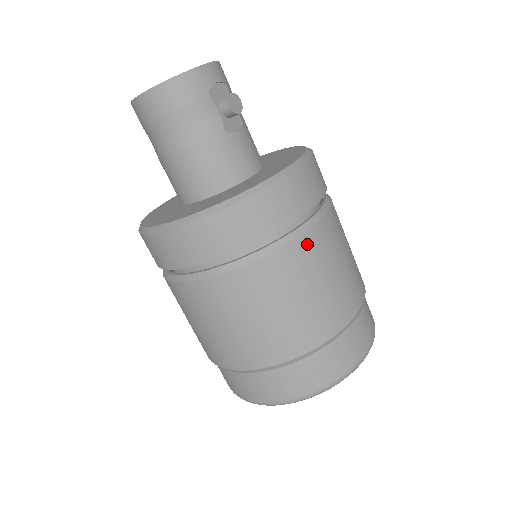
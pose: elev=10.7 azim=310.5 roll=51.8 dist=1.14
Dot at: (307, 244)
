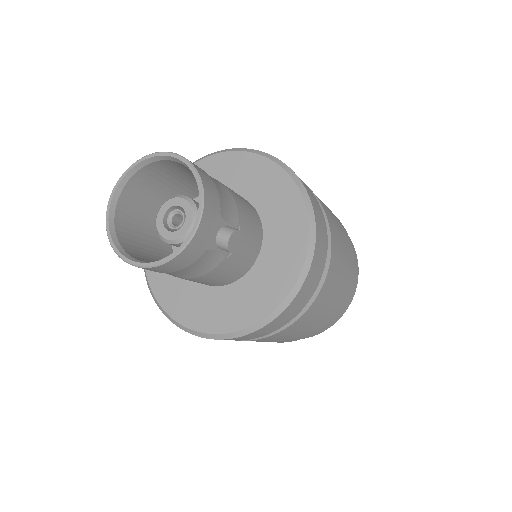
Dot at: (311, 310)
